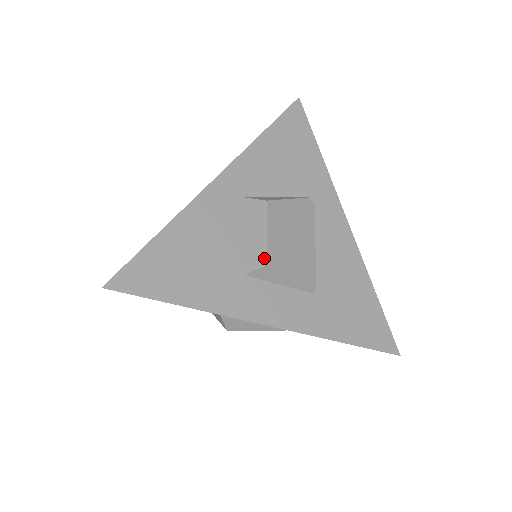
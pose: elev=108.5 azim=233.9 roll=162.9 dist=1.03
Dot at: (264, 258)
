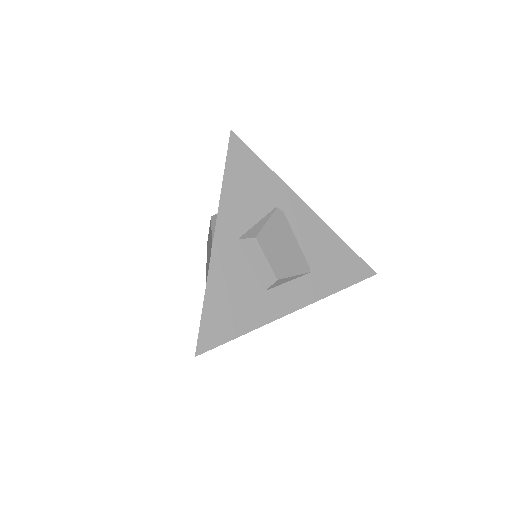
Dot at: (273, 276)
